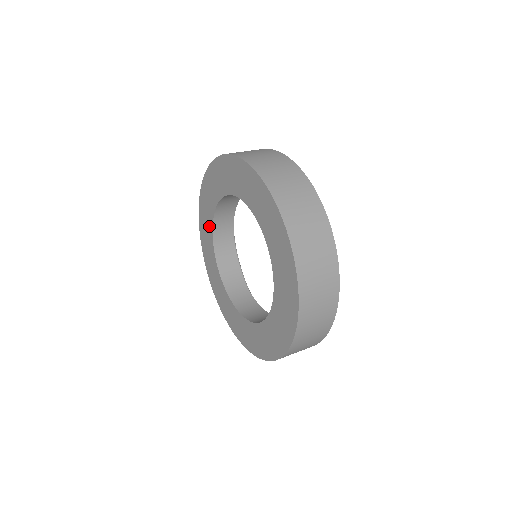
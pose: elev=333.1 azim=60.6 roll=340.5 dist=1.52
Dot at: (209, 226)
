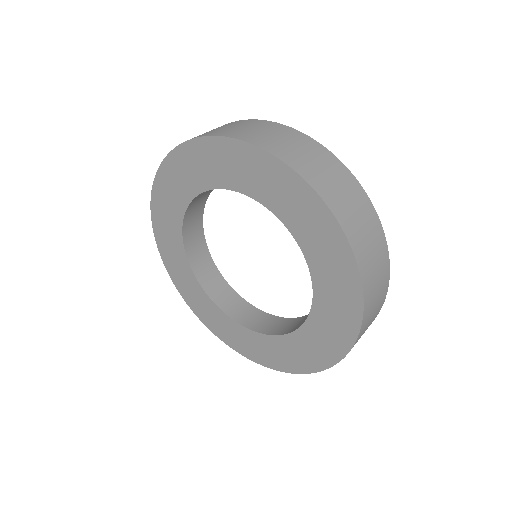
Dot at: (176, 210)
